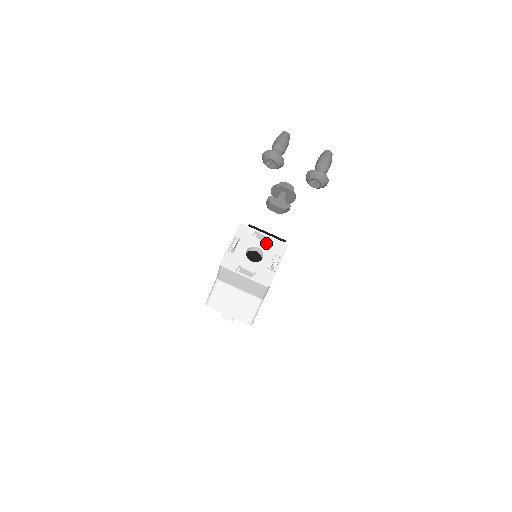
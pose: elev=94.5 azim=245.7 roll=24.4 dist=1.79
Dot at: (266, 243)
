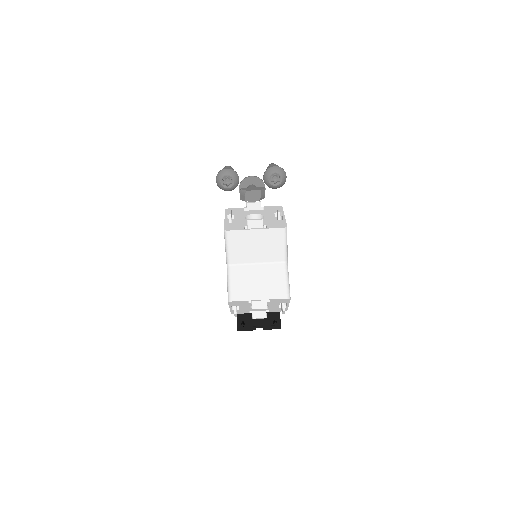
Dot at: (260, 210)
